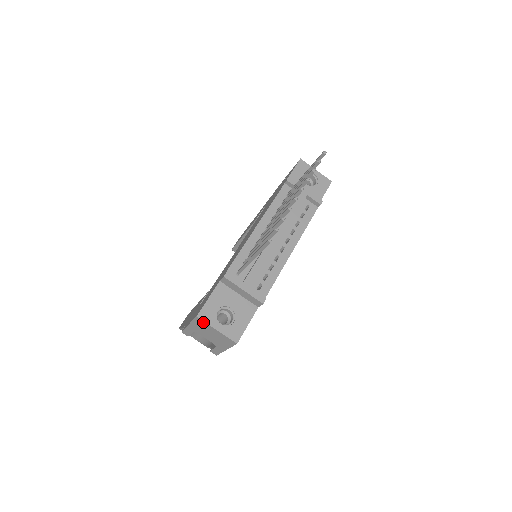
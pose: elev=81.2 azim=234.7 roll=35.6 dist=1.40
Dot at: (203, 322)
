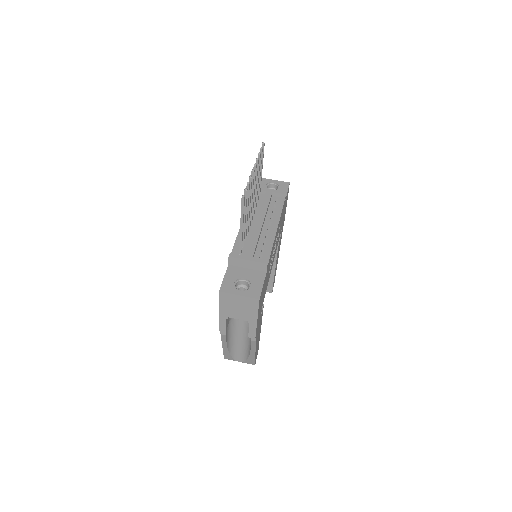
Dot at: (226, 295)
